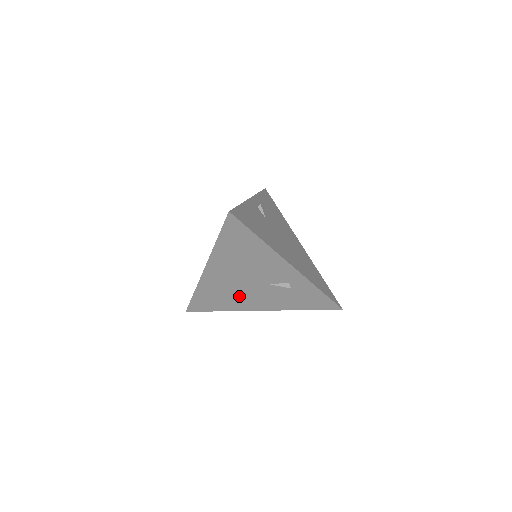
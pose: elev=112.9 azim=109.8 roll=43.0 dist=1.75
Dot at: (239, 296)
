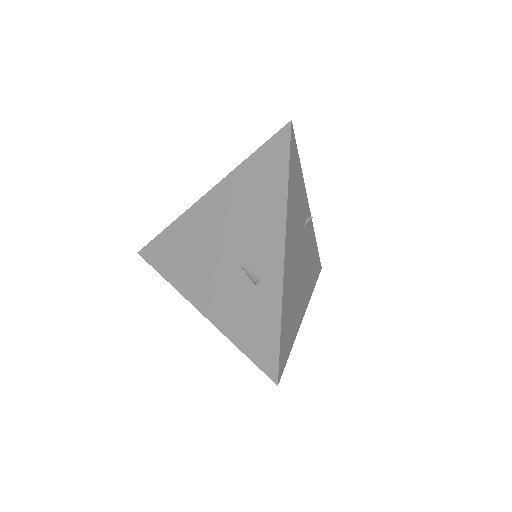
Dot at: (198, 264)
